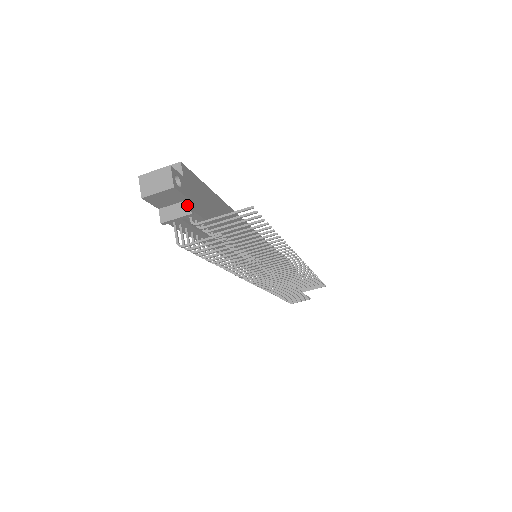
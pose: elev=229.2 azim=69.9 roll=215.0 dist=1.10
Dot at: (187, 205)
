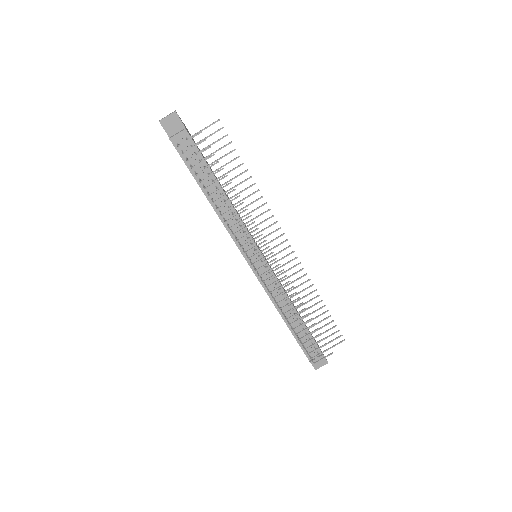
Dot at: (184, 129)
